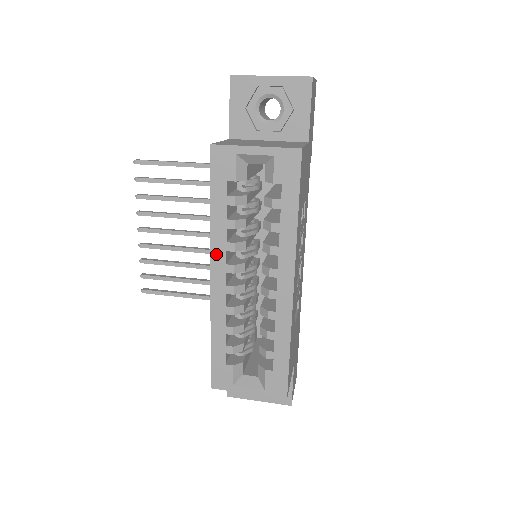
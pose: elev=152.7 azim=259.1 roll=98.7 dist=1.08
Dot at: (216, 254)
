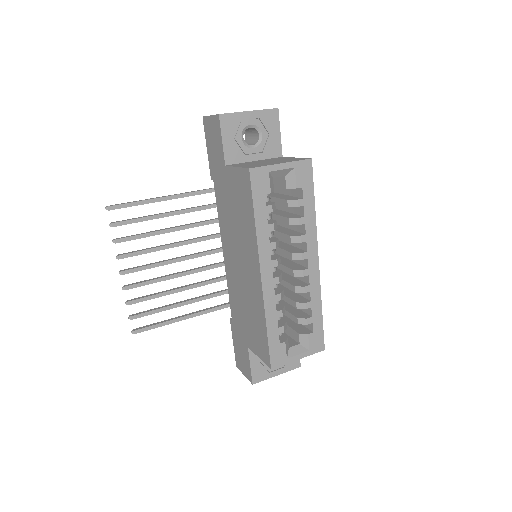
Dot at: (263, 255)
